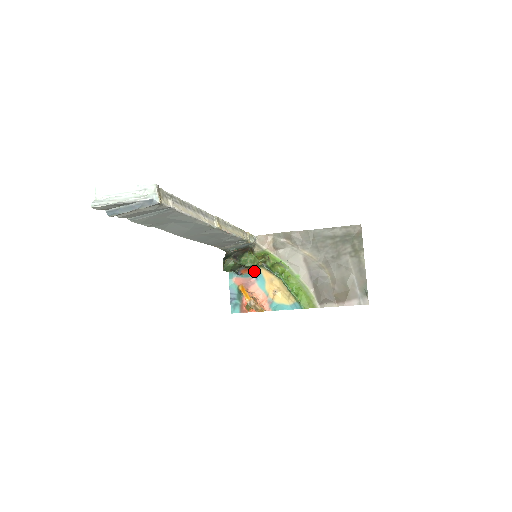
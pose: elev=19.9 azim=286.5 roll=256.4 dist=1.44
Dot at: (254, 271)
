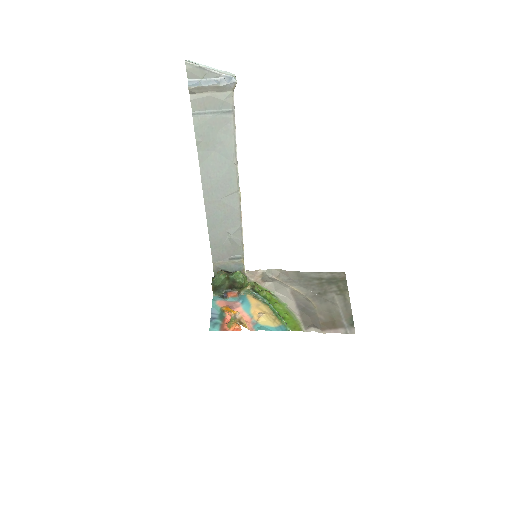
Dot at: (240, 296)
